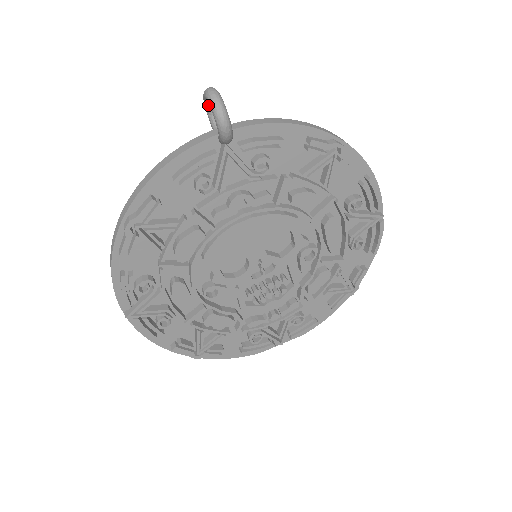
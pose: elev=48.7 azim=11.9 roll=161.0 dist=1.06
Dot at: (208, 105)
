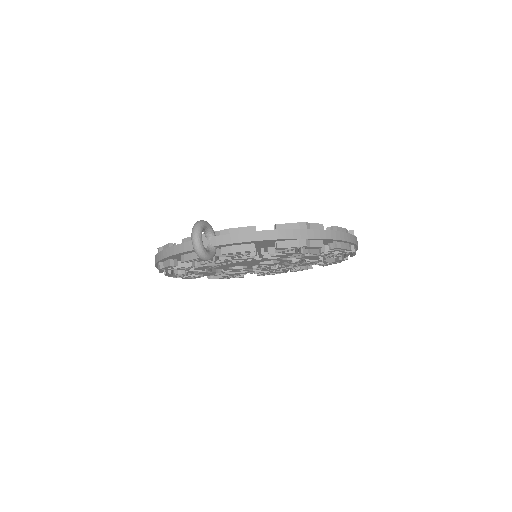
Dot at: occluded
